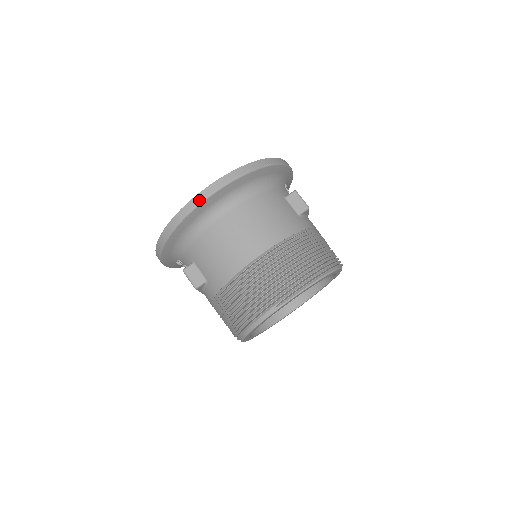
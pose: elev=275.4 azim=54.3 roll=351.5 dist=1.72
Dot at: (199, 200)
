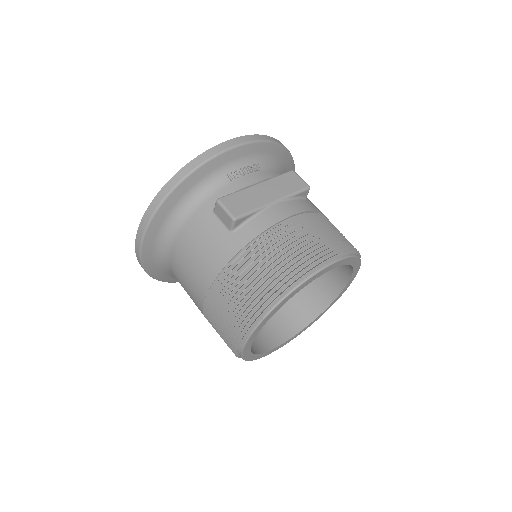
Dot at: (139, 262)
